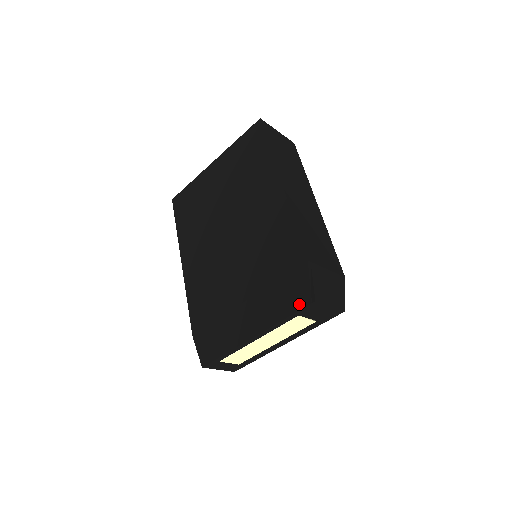
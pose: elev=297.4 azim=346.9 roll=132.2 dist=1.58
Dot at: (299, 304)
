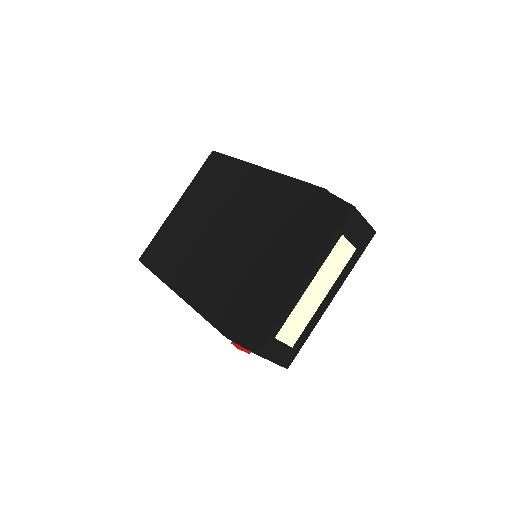
Dot at: (339, 220)
